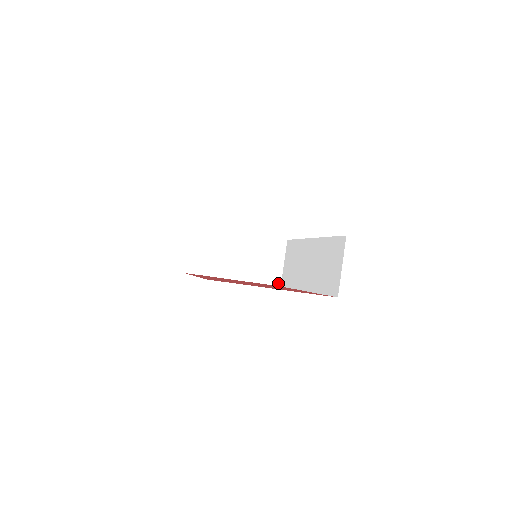
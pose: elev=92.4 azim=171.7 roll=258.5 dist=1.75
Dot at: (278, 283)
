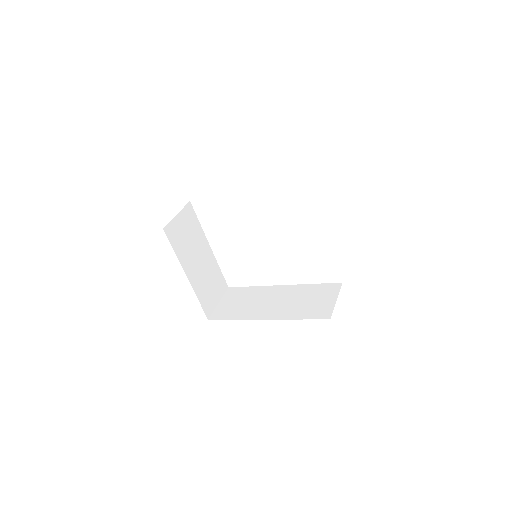
Dot at: (208, 315)
